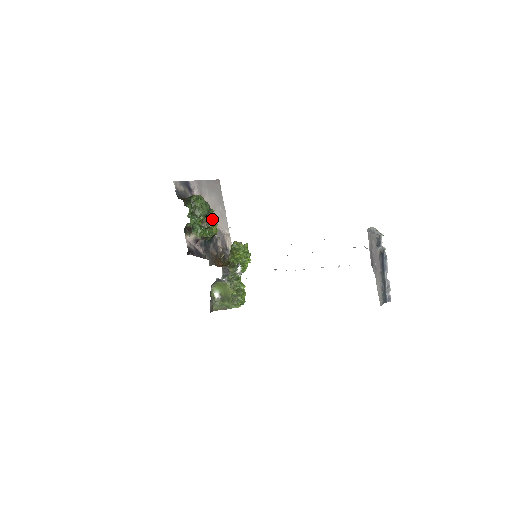
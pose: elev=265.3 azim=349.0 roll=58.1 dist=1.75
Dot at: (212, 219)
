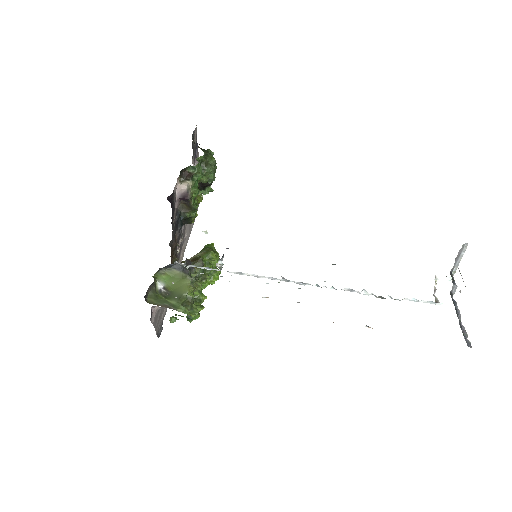
Dot at: (199, 202)
